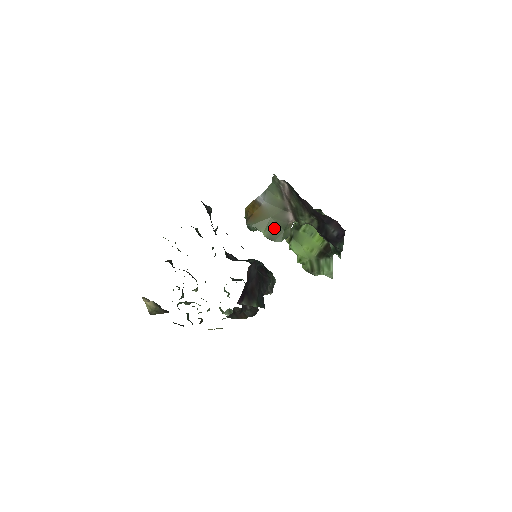
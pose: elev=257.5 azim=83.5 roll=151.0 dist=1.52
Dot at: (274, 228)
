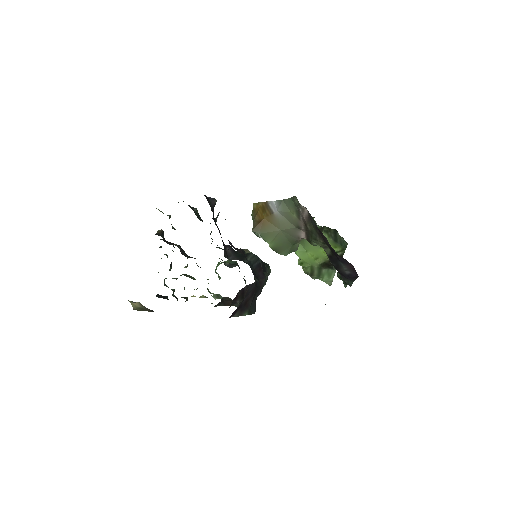
Dot at: (282, 241)
